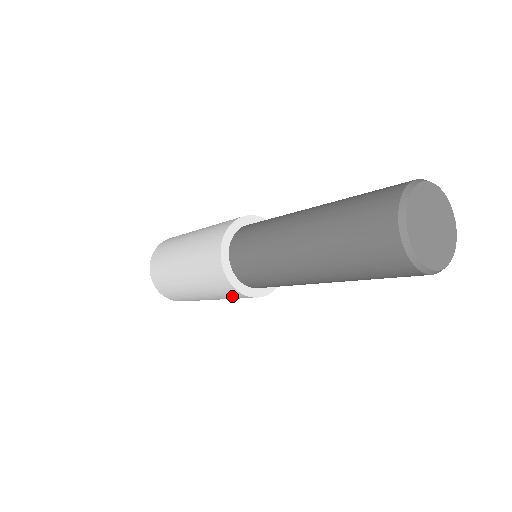
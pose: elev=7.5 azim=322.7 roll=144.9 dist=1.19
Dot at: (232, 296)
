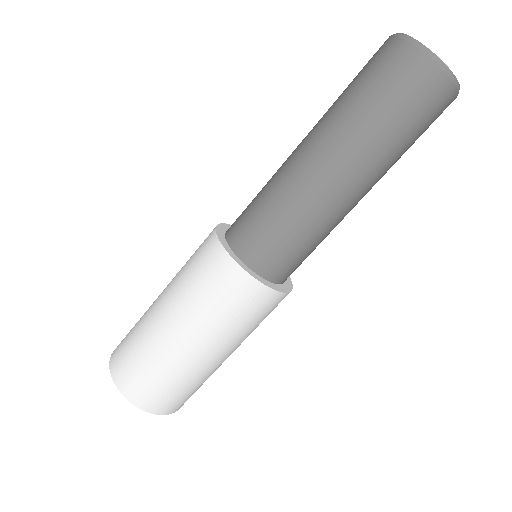
Dot at: (229, 294)
